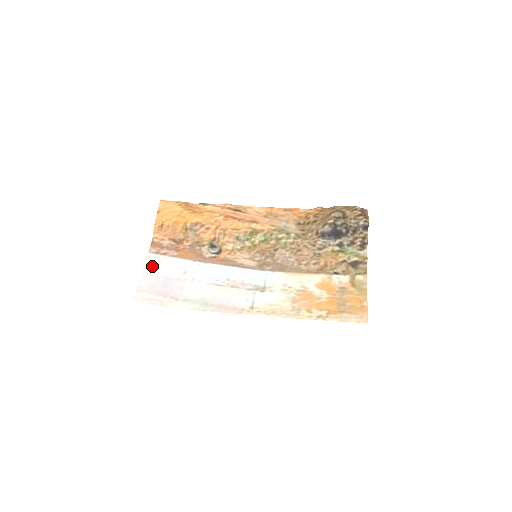
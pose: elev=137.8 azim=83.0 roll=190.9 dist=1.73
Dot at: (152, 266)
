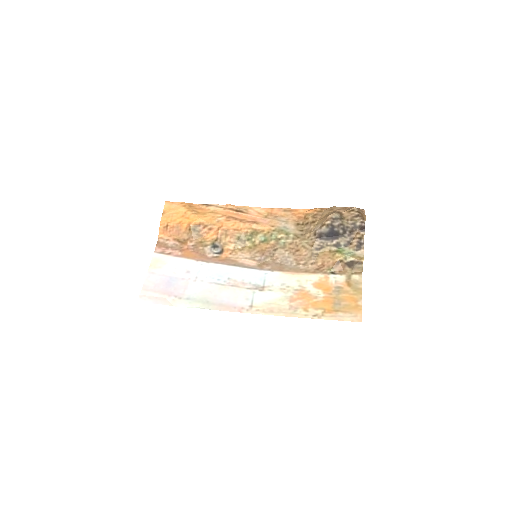
Dot at: (157, 266)
